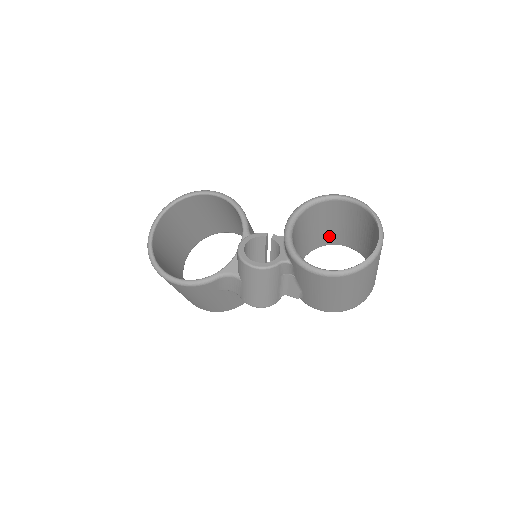
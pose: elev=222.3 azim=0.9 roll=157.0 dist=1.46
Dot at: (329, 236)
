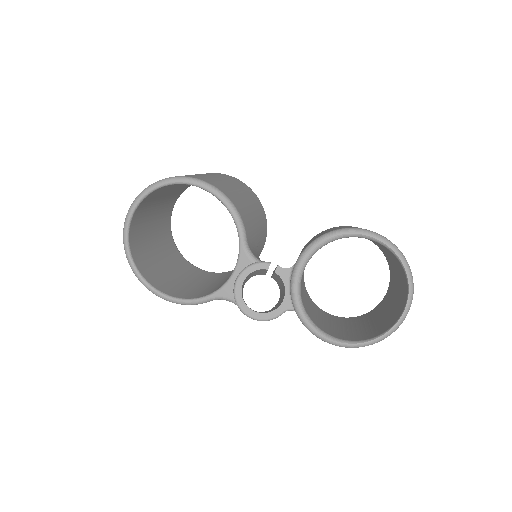
Dot at: occluded
